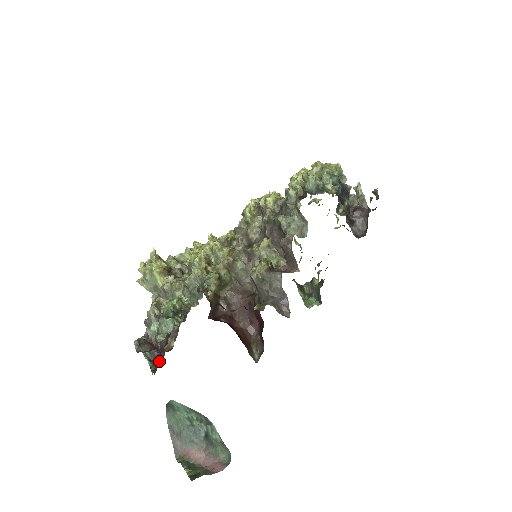
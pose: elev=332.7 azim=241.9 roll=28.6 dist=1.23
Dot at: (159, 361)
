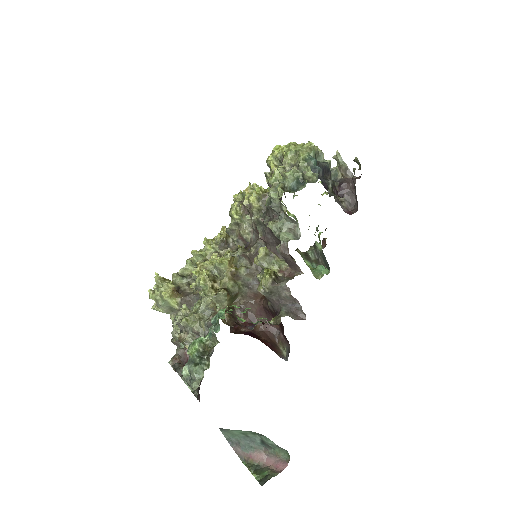
Dot at: occluded
